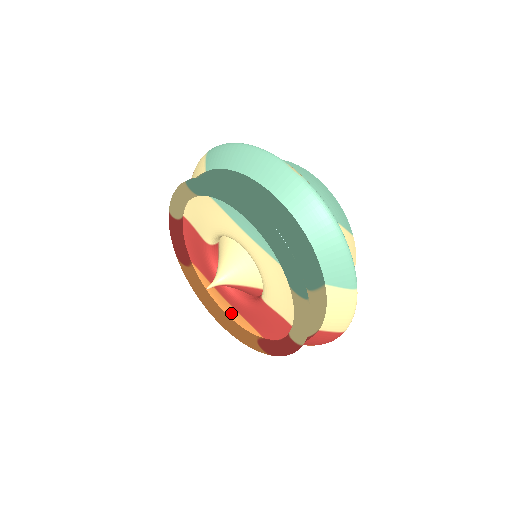
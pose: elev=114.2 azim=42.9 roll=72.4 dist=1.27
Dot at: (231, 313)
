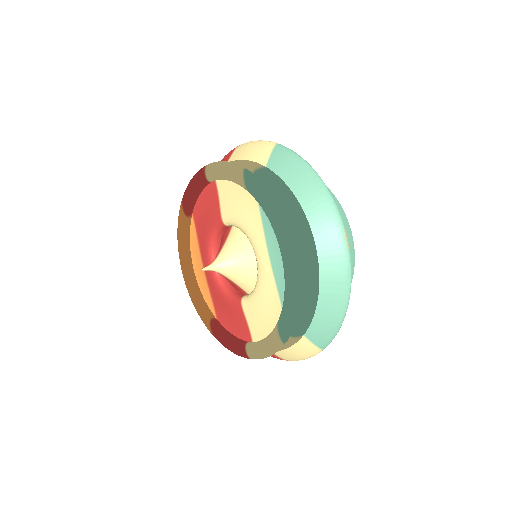
Dot at: (200, 278)
